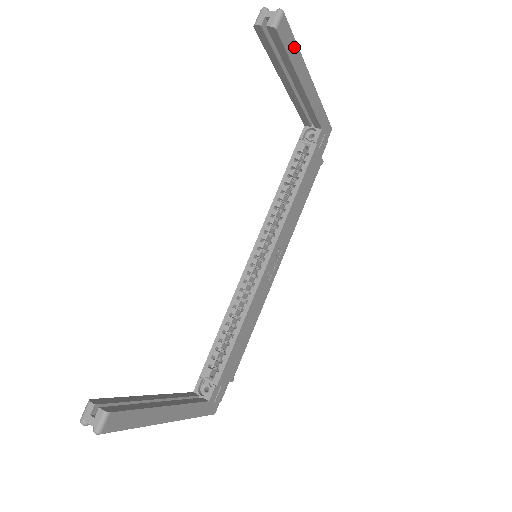
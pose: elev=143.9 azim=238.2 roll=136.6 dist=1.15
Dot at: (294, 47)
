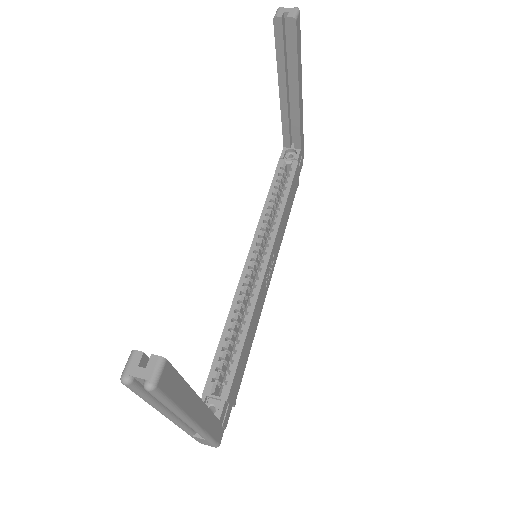
Dot at: (300, 50)
